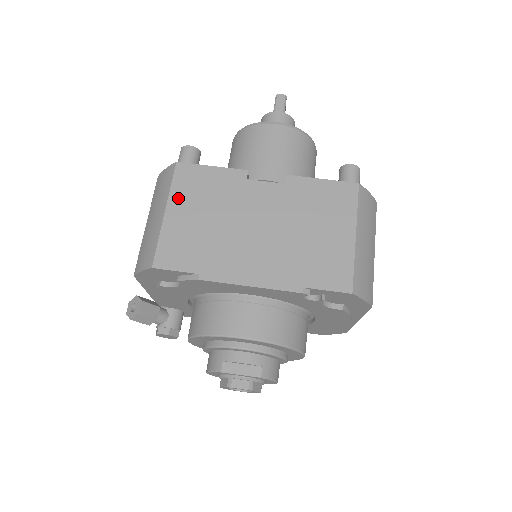
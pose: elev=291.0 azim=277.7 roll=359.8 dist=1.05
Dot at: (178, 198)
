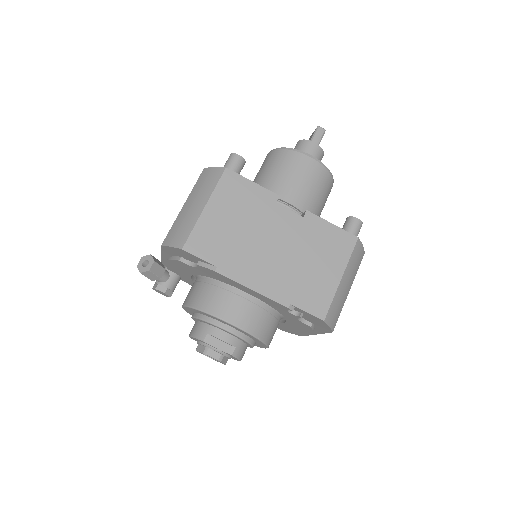
Dot at: (219, 199)
